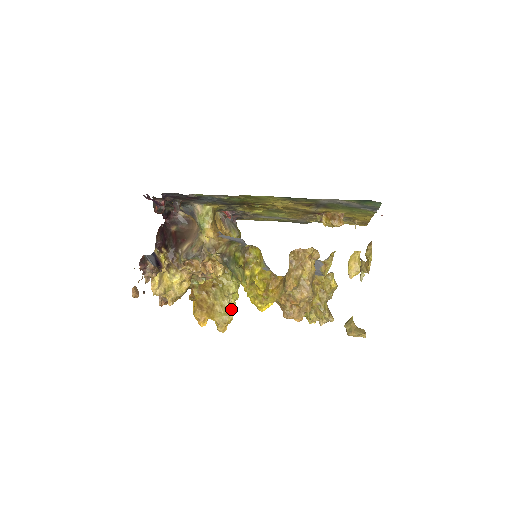
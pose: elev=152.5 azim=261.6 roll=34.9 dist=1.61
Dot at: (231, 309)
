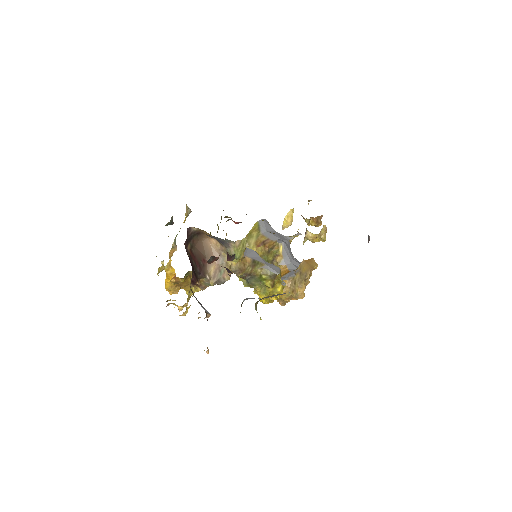
Dot at: occluded
